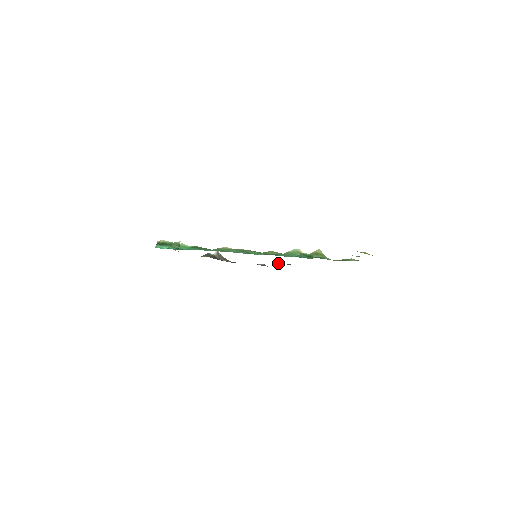
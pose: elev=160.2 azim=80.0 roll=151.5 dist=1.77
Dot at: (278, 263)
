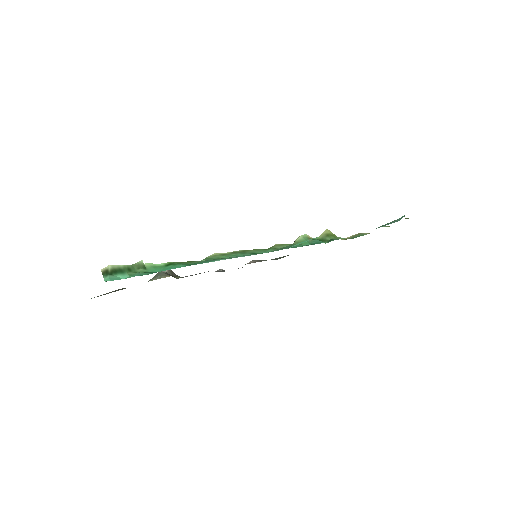
Dot at: (252, 262)
